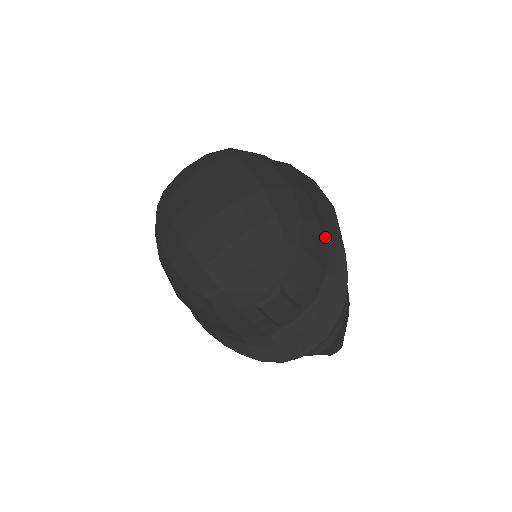
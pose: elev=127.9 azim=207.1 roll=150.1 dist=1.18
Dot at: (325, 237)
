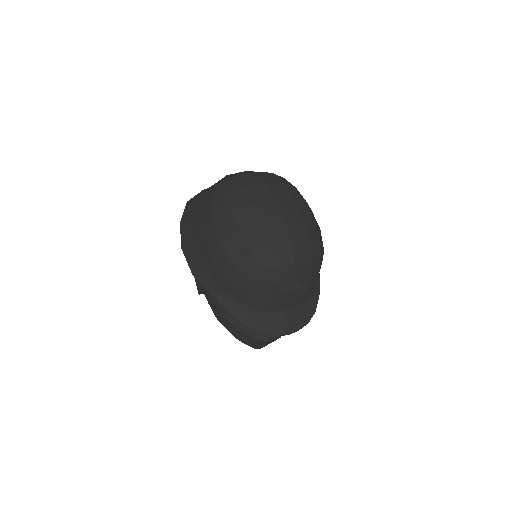
Dot at: occluded
